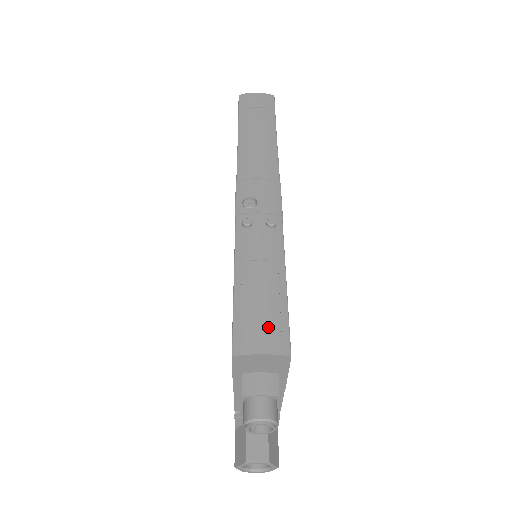
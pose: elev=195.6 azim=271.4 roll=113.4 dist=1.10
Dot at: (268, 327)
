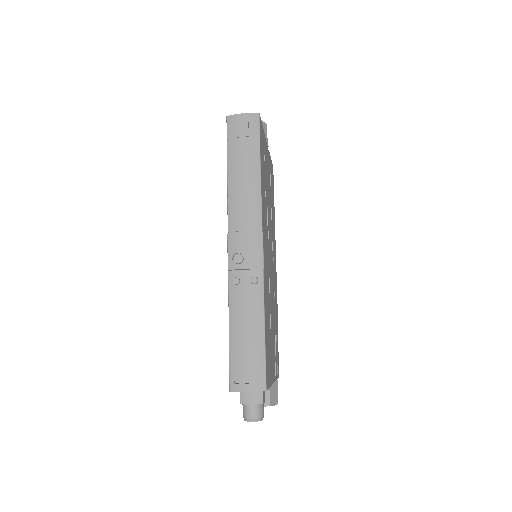
Dot at: (251, 371)
